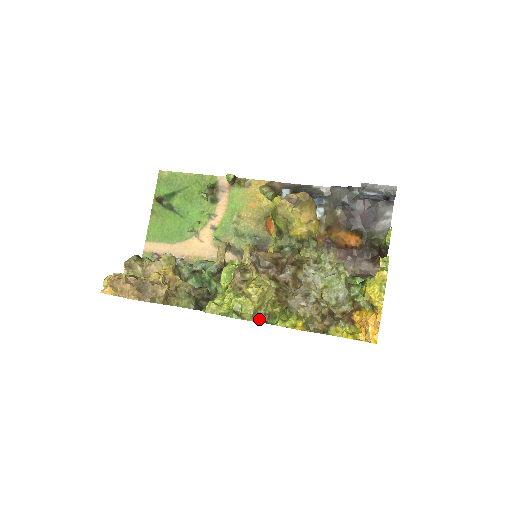
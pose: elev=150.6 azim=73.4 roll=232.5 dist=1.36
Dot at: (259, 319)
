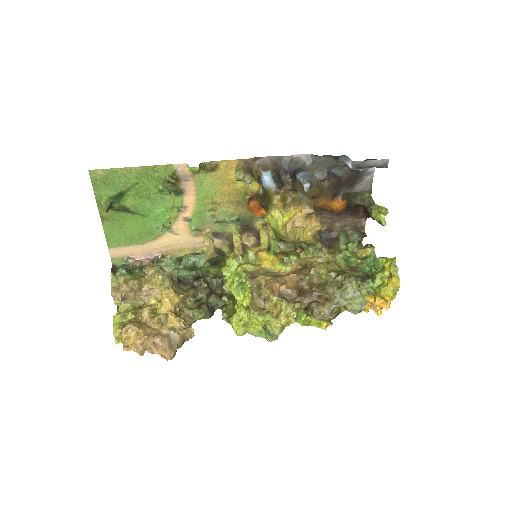
Dot at: occluded
